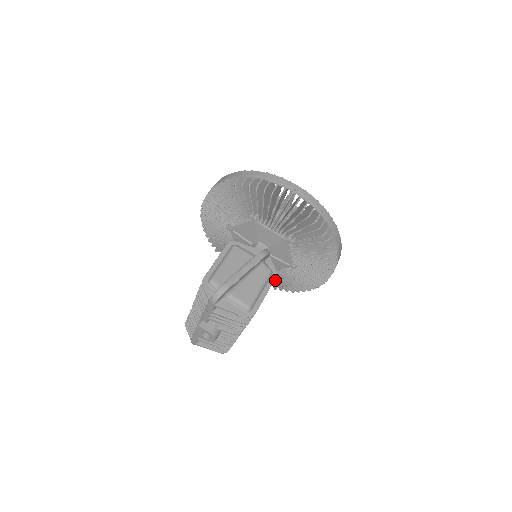
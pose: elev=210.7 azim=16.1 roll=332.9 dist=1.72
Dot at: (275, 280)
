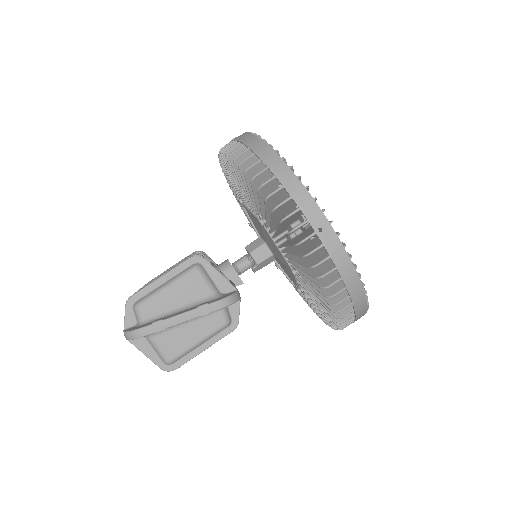
Dot at: occluded
